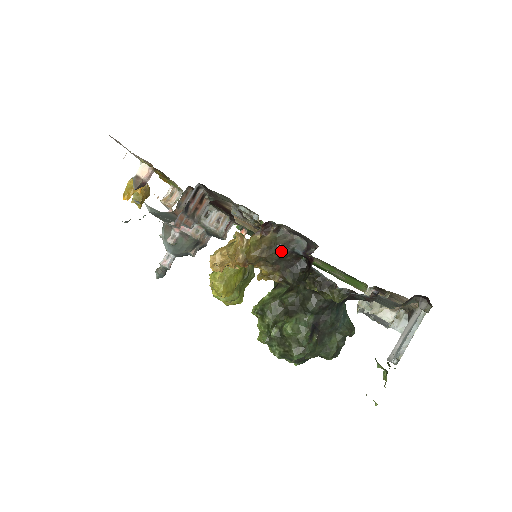
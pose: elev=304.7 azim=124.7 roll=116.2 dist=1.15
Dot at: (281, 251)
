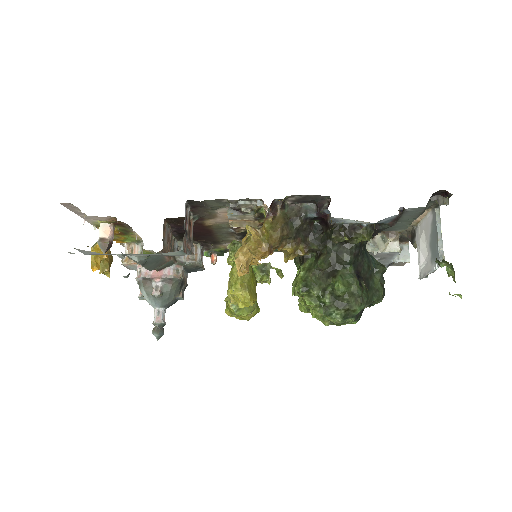
Dot at: (297, 222)
